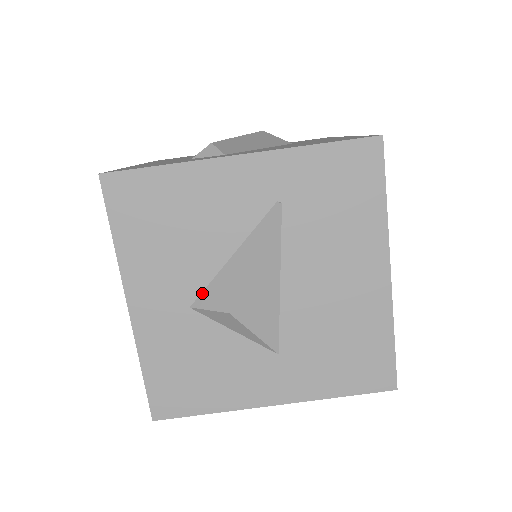
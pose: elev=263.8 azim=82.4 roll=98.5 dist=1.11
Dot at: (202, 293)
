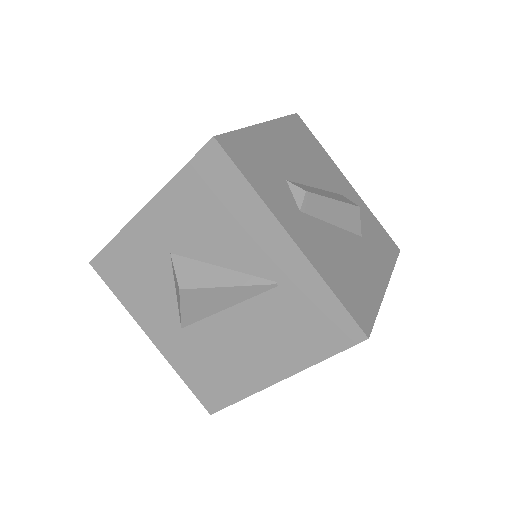
Dot at: (185, 257)
